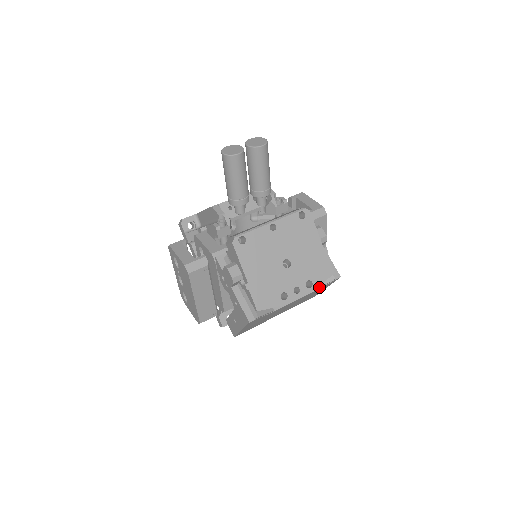
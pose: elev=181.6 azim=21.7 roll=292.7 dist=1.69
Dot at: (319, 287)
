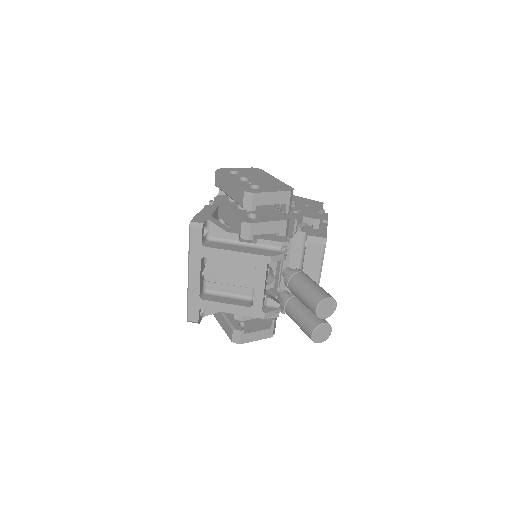
Dot at: occluded
